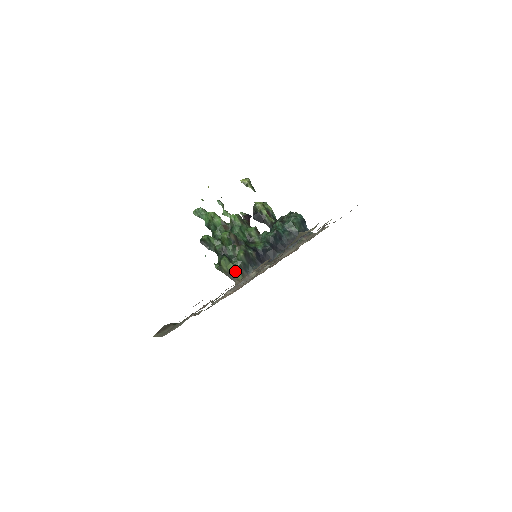
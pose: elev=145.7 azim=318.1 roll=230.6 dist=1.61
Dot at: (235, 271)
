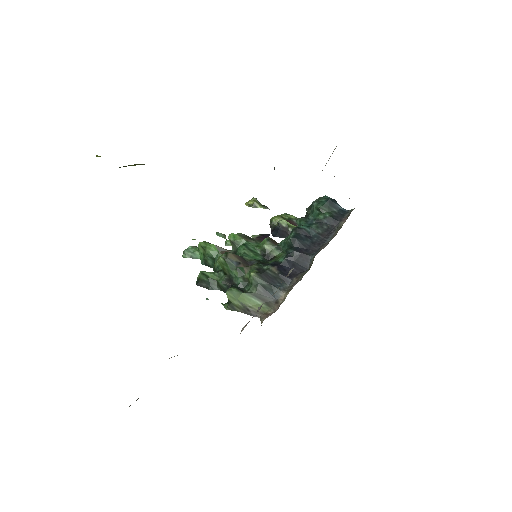
Dot at: (254, 302)
